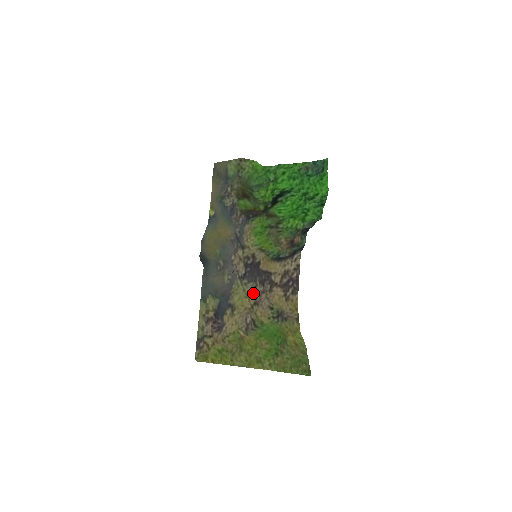
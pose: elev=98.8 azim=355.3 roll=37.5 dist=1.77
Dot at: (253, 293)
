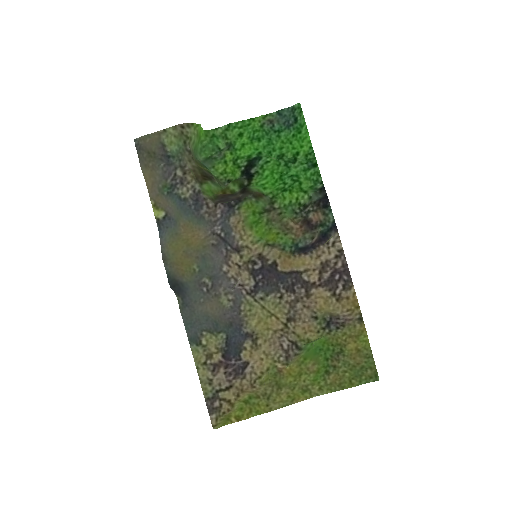
Dot at: (280, 307)
